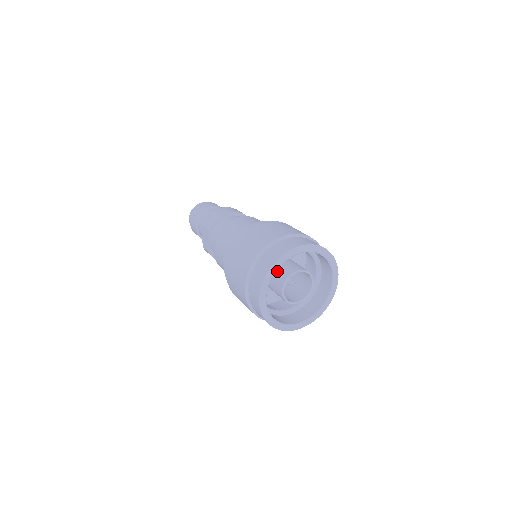
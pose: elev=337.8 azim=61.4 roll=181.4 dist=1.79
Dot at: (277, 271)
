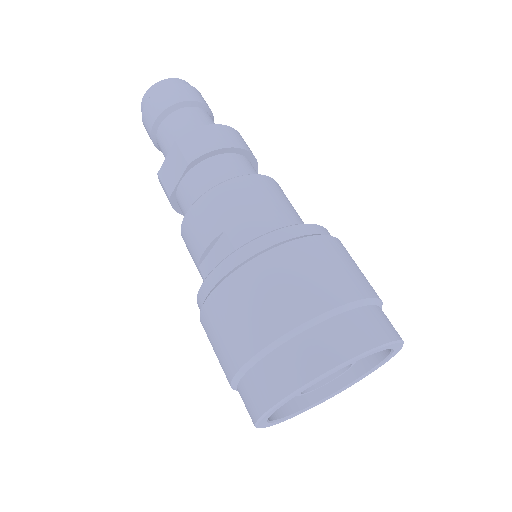
Dot at: occluded
